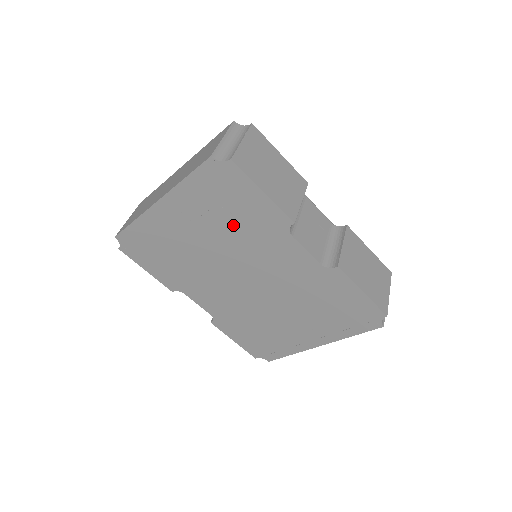
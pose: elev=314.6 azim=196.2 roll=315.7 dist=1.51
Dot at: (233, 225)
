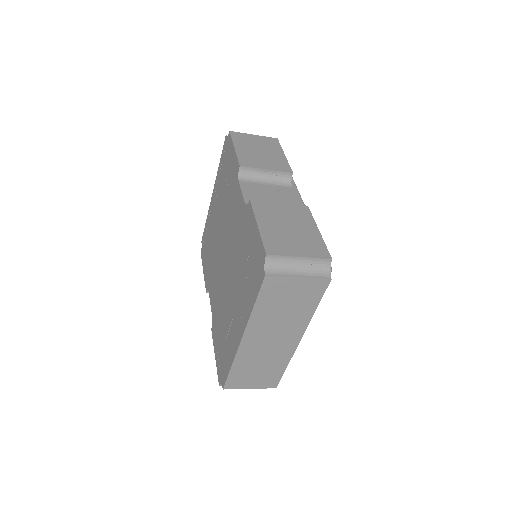
Dot at: (226, 191)
